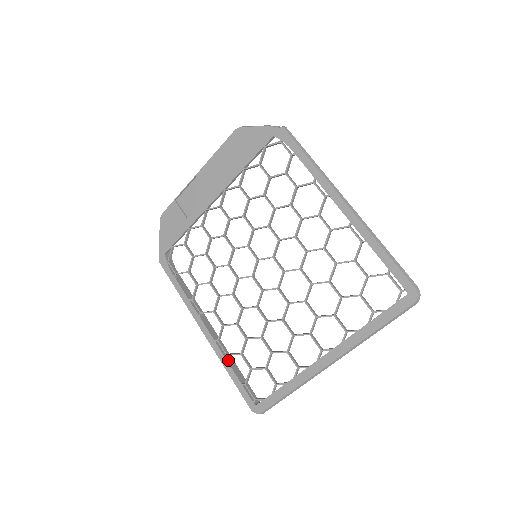
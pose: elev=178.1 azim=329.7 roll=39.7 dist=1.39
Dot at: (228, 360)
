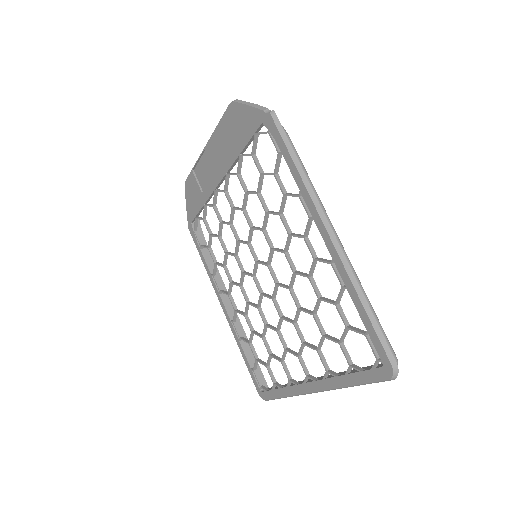
Dot at: (242, 342)
